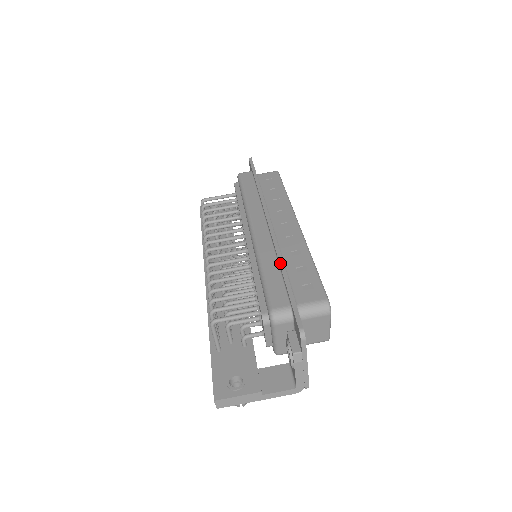
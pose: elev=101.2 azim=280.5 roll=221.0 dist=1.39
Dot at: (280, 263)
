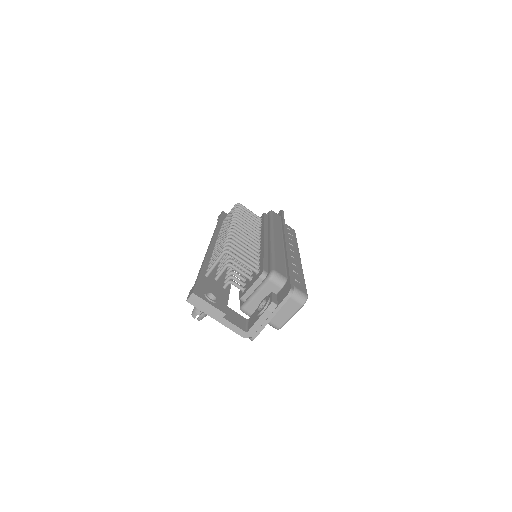
Dot at: (288, 258)
